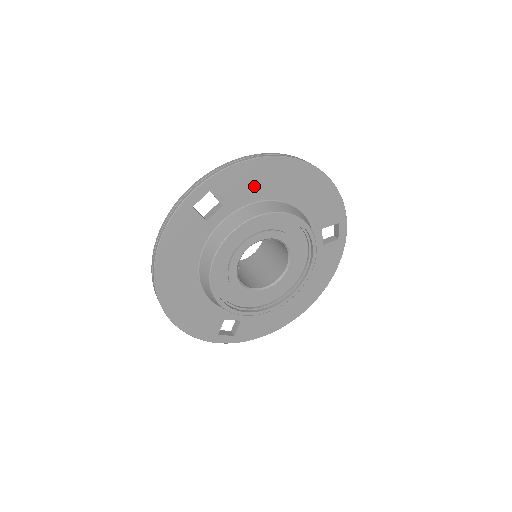
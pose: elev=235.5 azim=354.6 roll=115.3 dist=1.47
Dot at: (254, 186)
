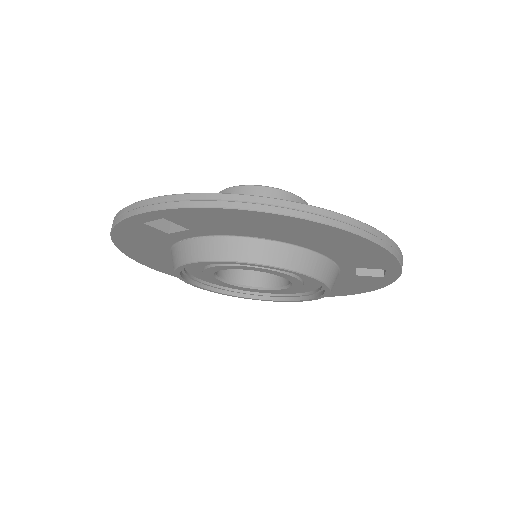
Dot at: (235, 226)
